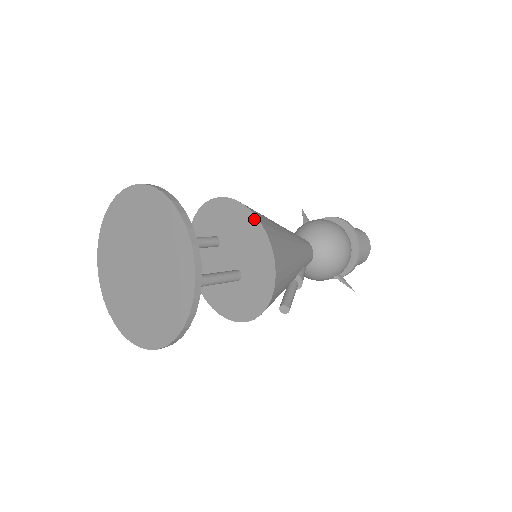
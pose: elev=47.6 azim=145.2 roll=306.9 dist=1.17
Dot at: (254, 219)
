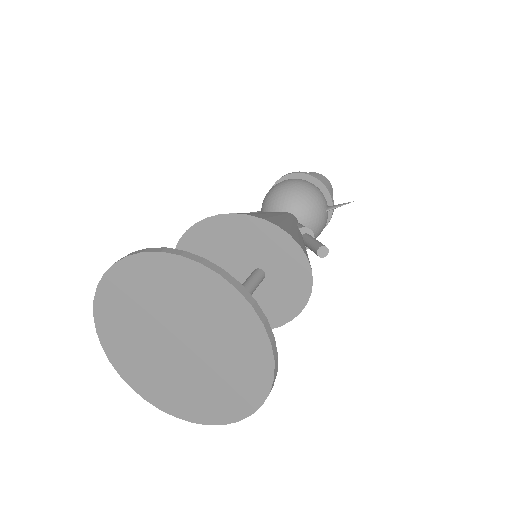
Dot at: (213, 220)
